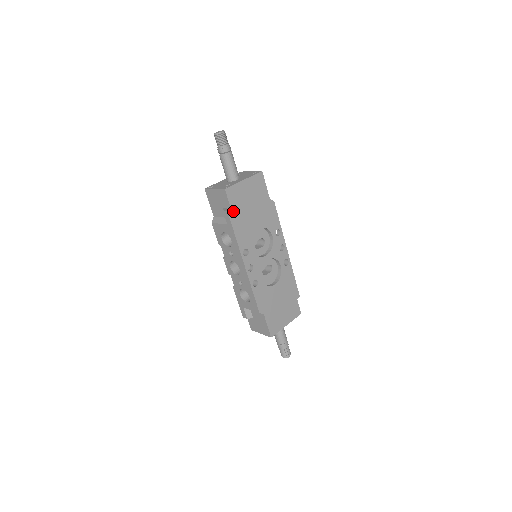
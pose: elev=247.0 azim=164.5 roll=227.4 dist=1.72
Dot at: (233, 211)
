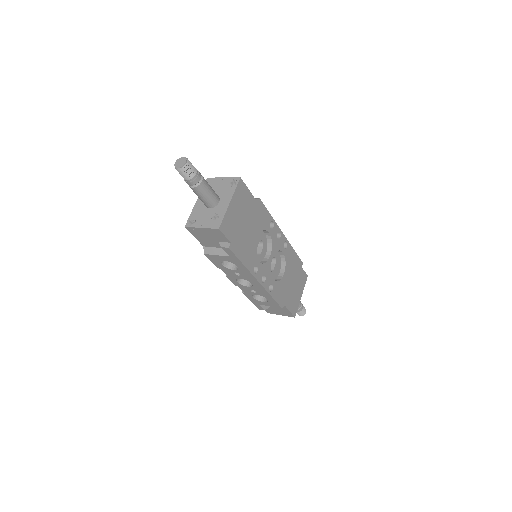
Dot at: (233, 243)
